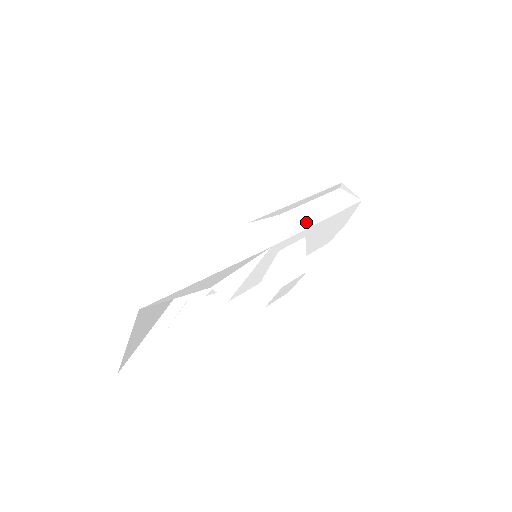
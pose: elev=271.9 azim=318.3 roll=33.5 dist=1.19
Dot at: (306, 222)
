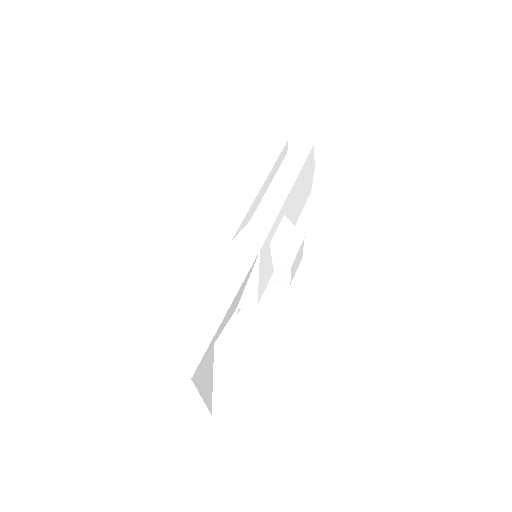
Dot at: (276, 206)
